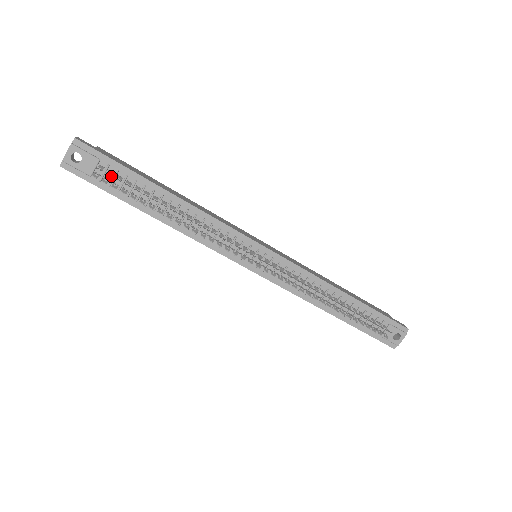
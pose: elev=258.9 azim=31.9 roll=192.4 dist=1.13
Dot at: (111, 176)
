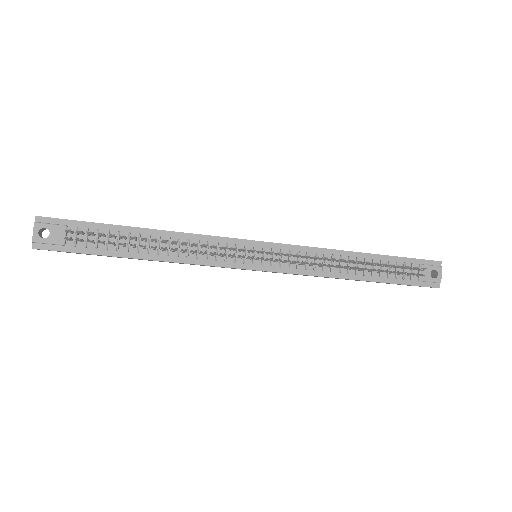
Dot at: (82, 234)
